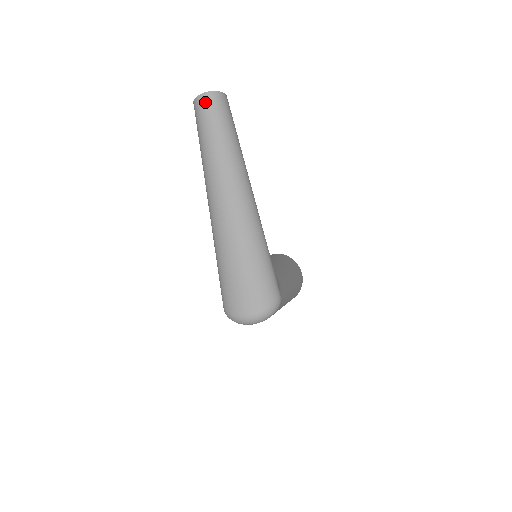
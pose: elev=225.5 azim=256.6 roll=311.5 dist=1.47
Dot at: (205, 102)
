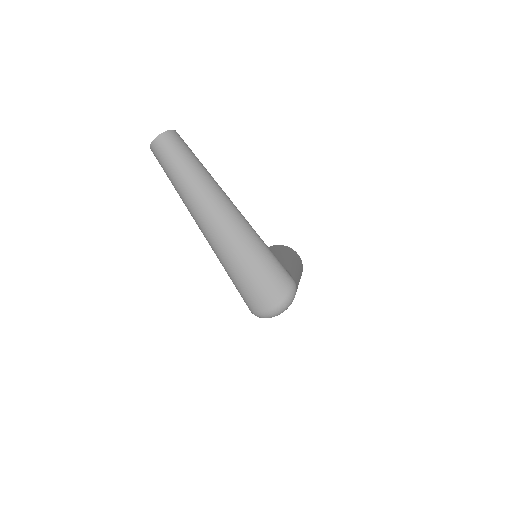
Dot at: (161, 144)
